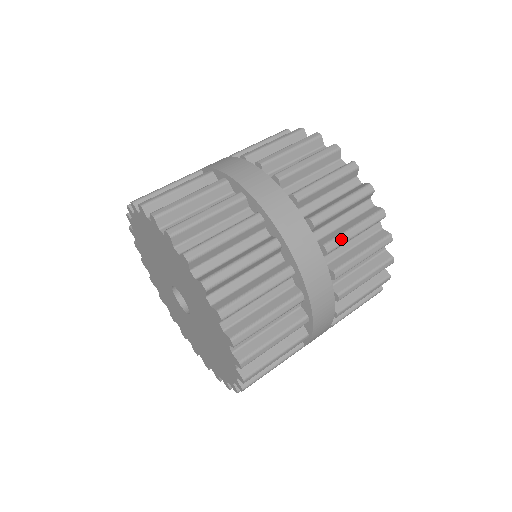
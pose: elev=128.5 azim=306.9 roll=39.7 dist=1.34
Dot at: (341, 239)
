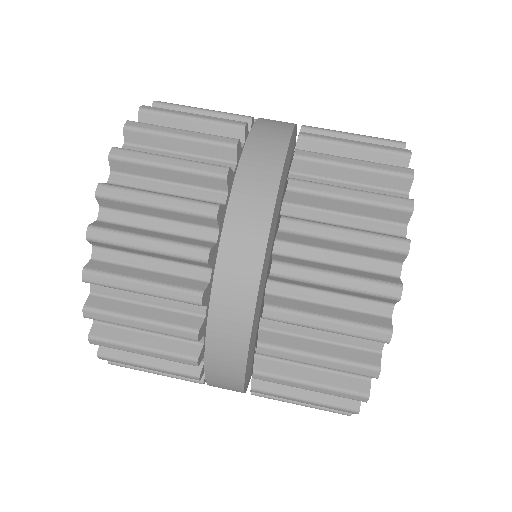
Dot at: (281, 381)
